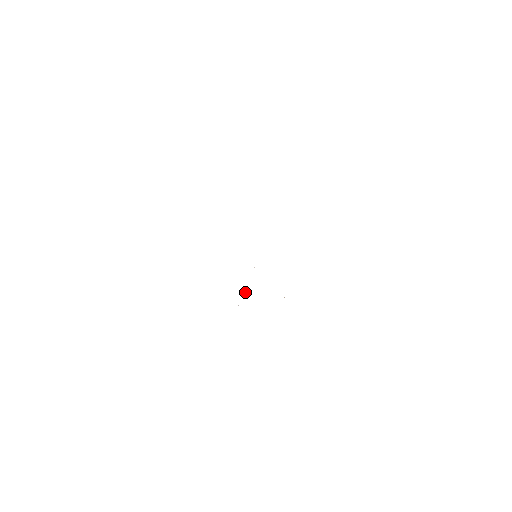
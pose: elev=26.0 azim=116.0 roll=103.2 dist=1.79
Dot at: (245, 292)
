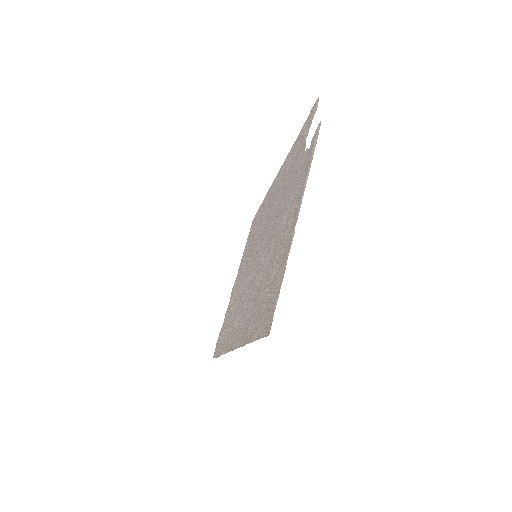
Dot at: (282, 189)
